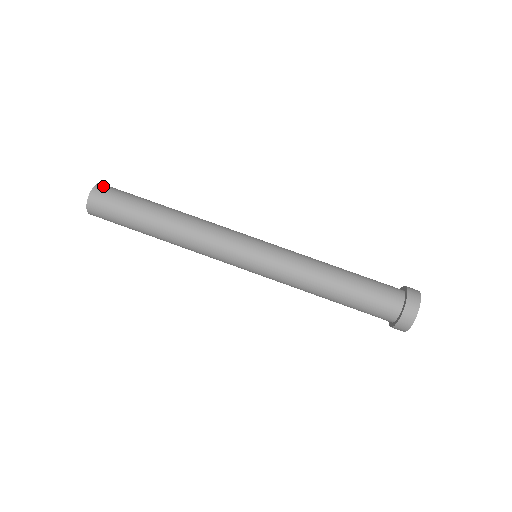
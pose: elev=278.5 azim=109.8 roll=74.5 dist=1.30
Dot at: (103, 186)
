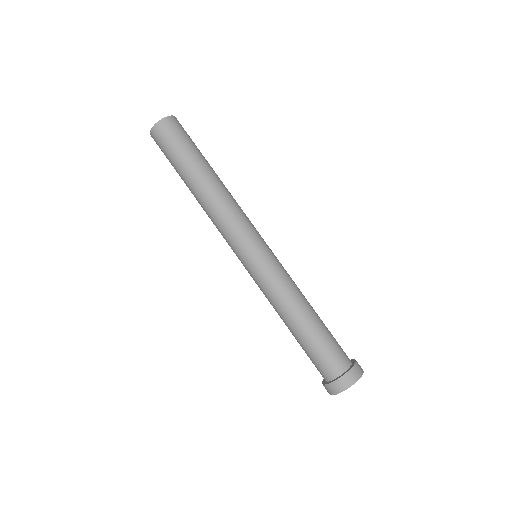
Dot at: (172, 121)
